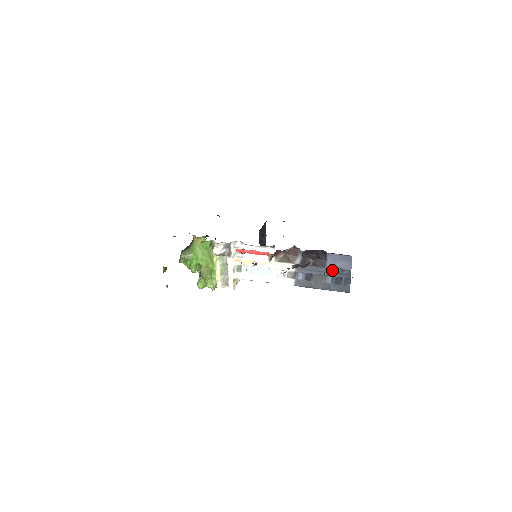
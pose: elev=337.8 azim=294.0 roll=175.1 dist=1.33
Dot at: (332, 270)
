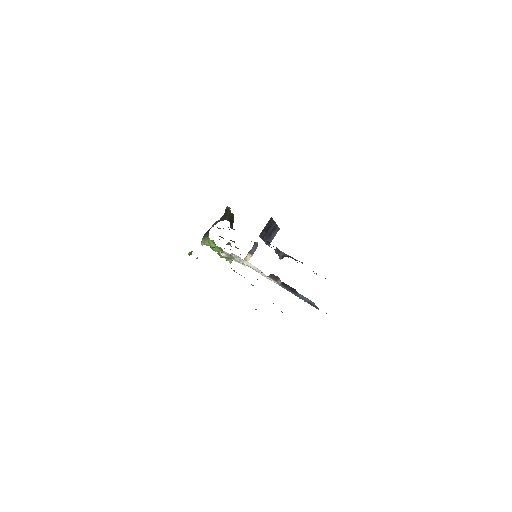
Dot at: (303, 298)
